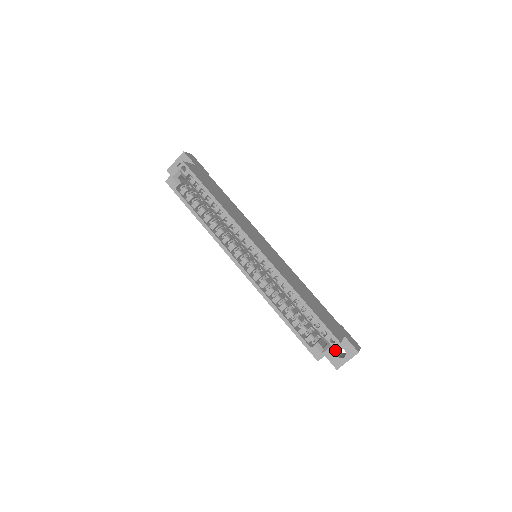
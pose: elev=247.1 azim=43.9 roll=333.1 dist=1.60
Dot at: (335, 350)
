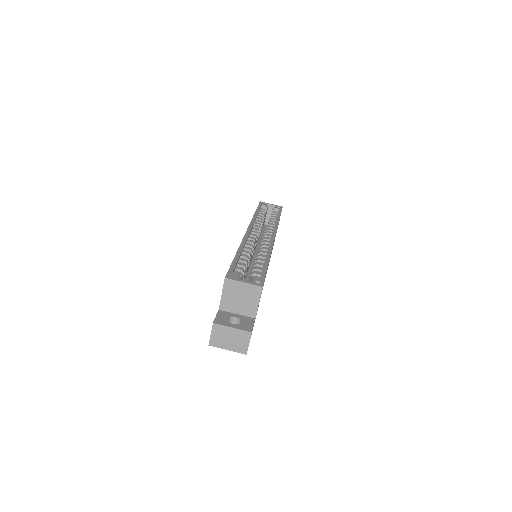
Dot at: (233, 316)
